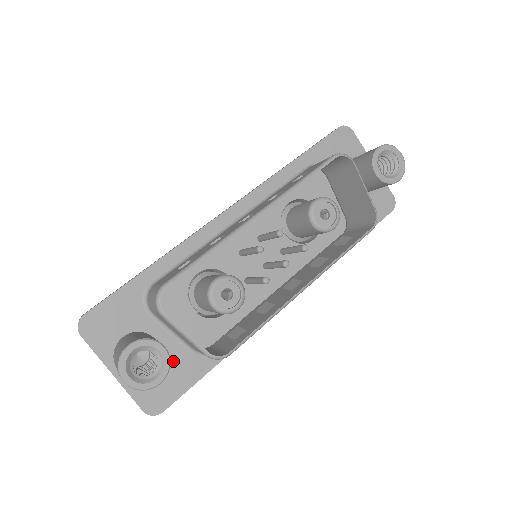
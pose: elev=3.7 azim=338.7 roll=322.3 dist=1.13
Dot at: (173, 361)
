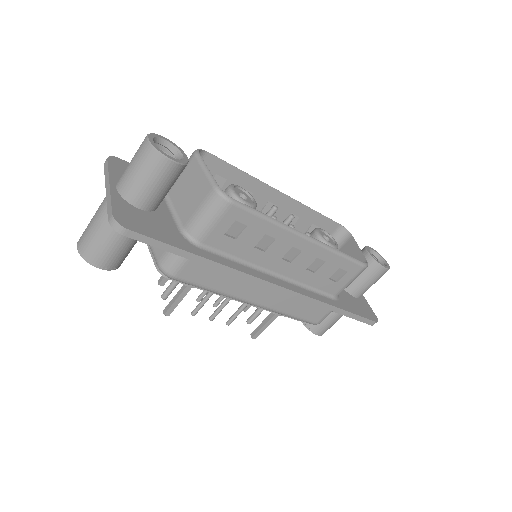
Dot at: (161, 222)
